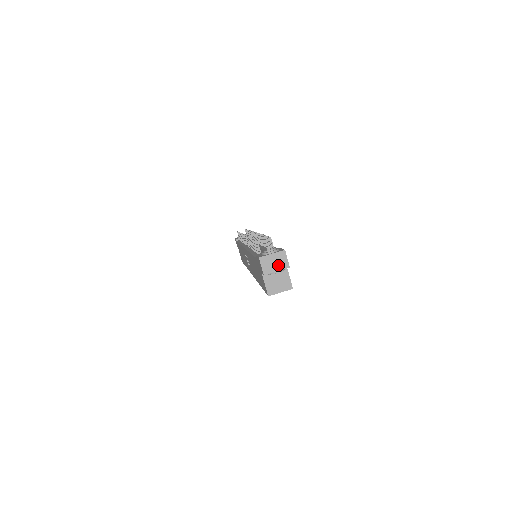
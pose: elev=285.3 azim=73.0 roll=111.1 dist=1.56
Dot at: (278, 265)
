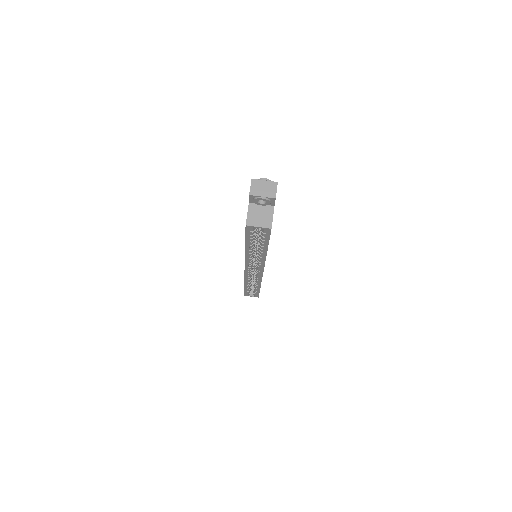
Dot at: (266, 192)
